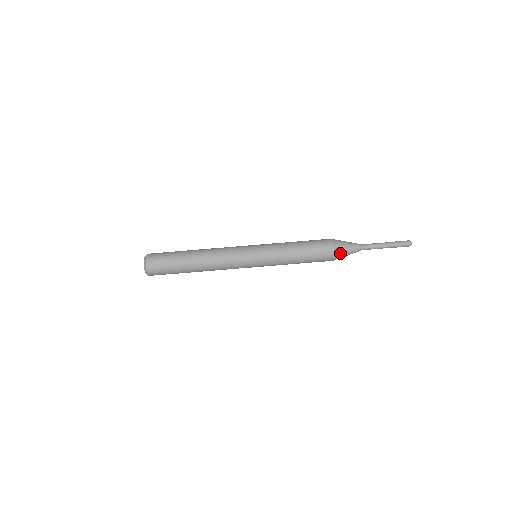
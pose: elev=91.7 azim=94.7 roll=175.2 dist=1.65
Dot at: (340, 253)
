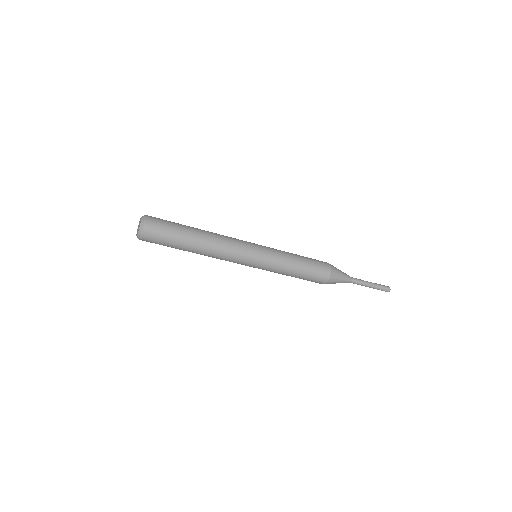
Dot at: occluded
